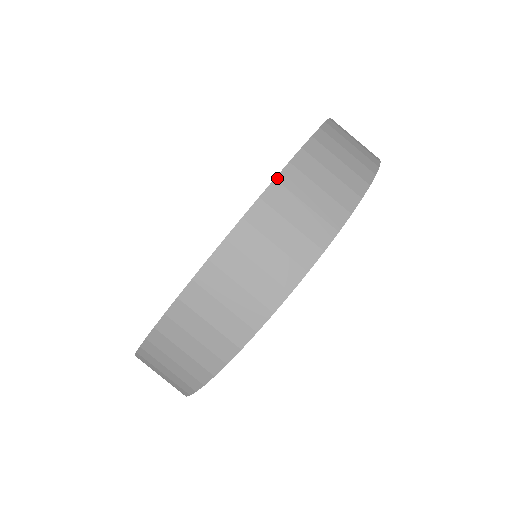
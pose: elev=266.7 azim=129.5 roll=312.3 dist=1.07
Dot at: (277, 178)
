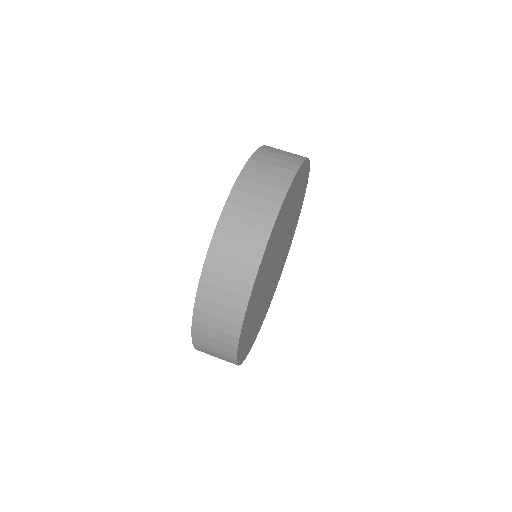
Dot at: (256, 152)
